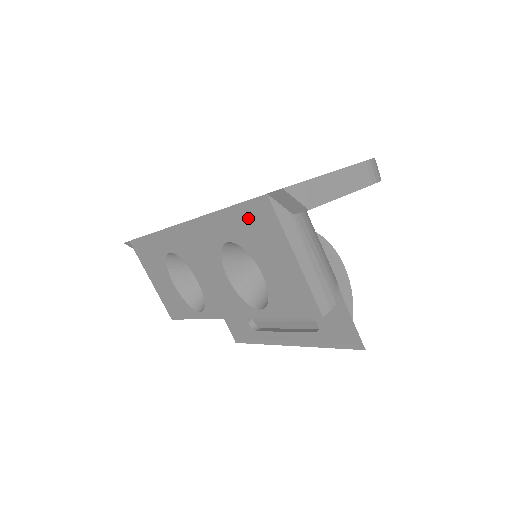
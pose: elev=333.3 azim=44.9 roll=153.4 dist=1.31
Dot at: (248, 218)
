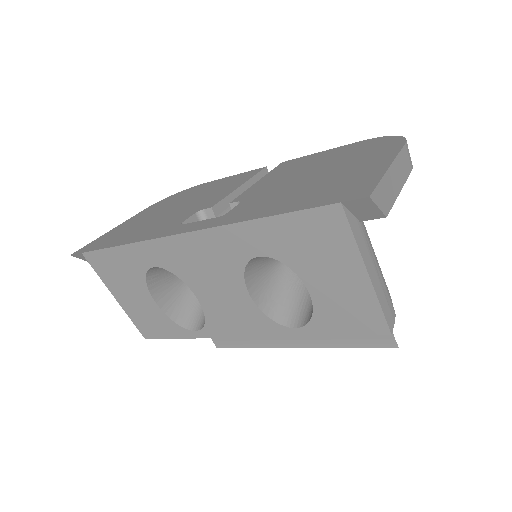
Dot at: (301, 230)
